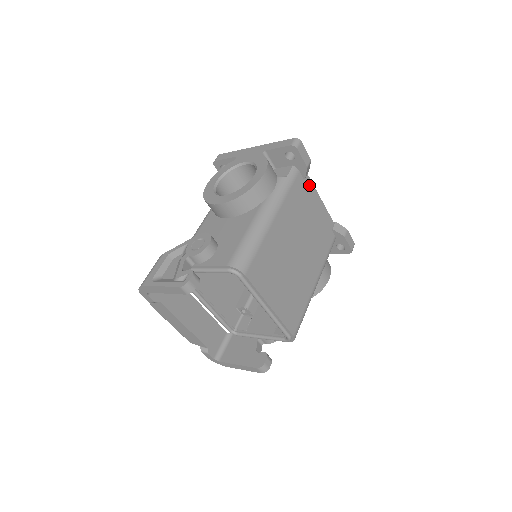
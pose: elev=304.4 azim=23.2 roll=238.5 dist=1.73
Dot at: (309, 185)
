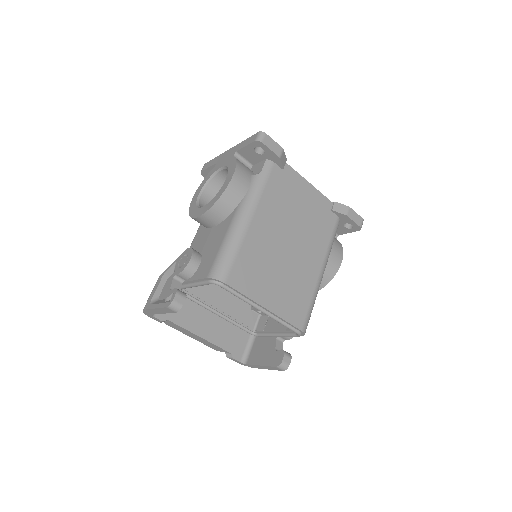
Dot at: (291, 173)
